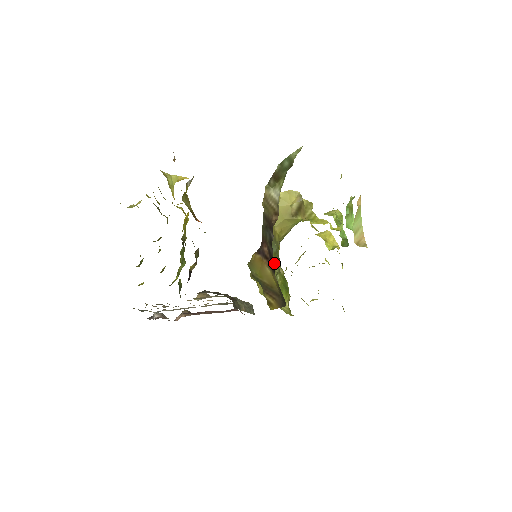
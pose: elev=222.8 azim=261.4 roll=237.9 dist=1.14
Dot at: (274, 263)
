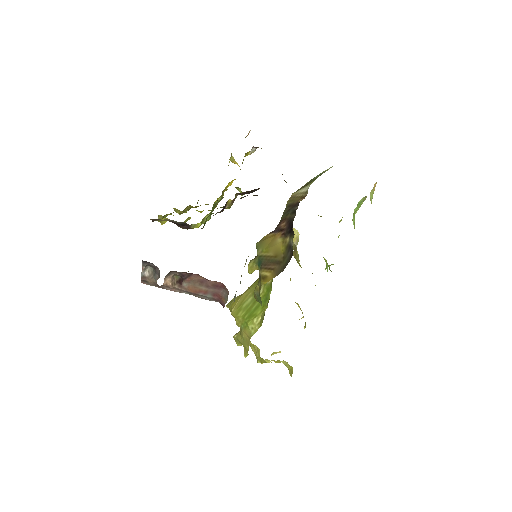
Dot at: occluded
